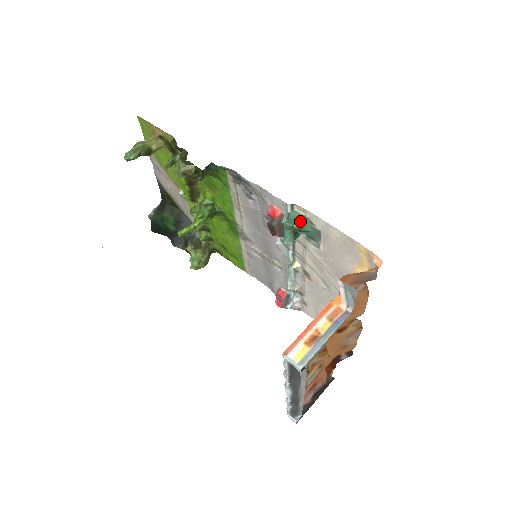
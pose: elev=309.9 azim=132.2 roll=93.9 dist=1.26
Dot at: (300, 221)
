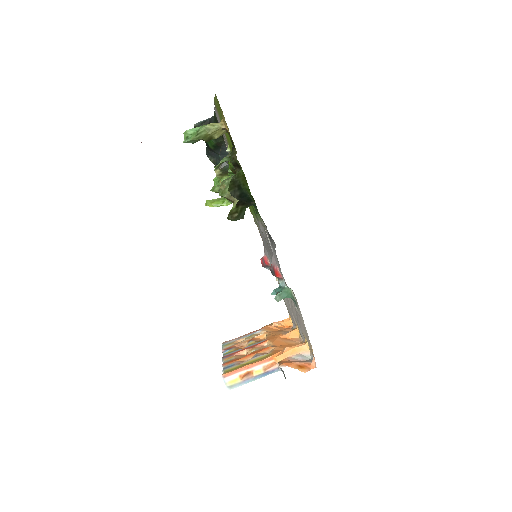
Dot at: (289, 297)
